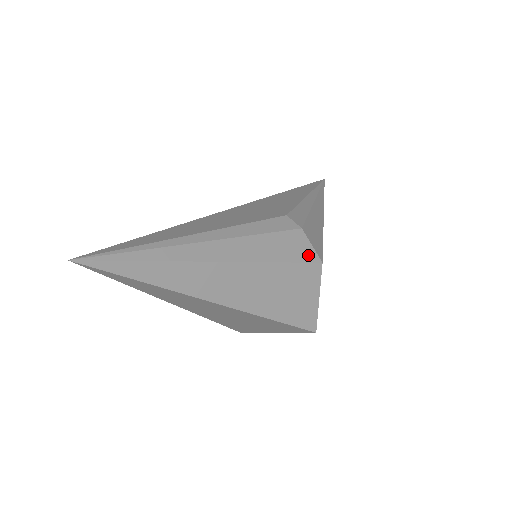
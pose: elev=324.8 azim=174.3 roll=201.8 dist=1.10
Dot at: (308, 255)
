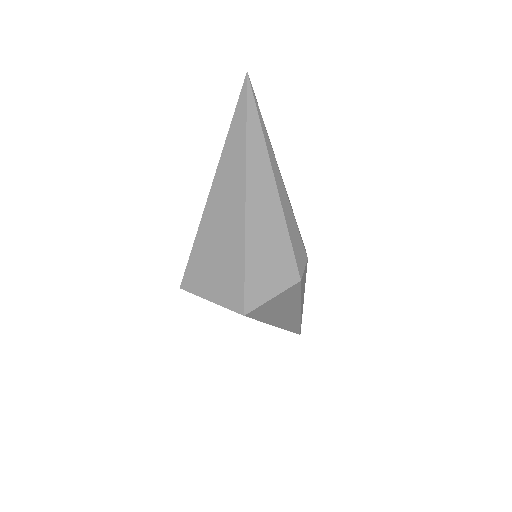
Dot at: (300, 265)
